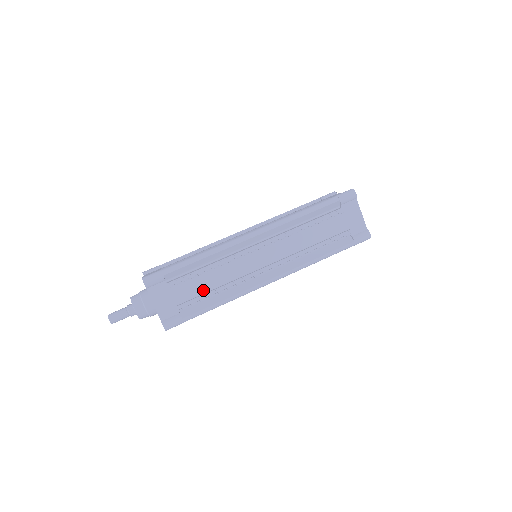
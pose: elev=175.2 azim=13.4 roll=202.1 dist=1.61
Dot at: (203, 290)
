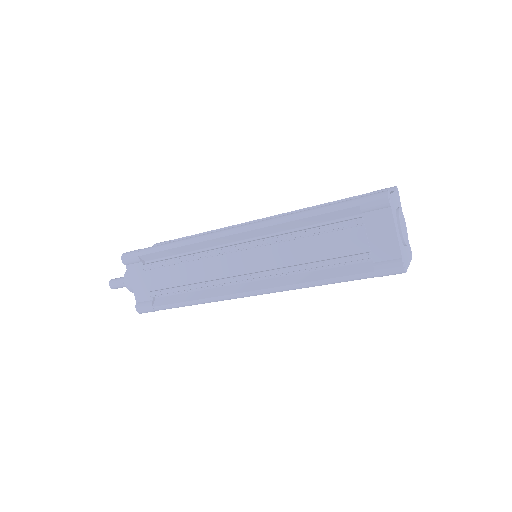
Dot at: (176, 282)
